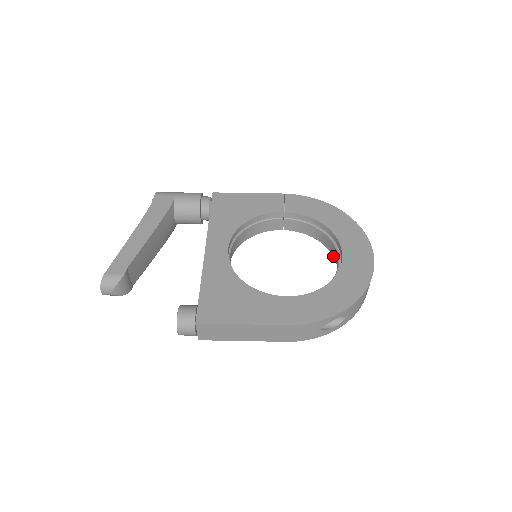
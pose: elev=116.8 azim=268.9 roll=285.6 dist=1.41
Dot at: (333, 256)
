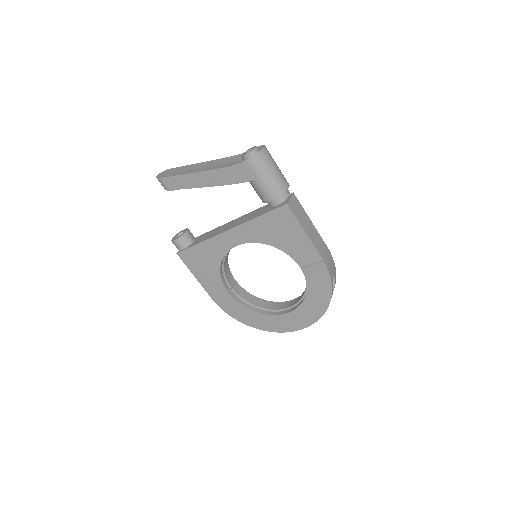
Dot at: occluded
